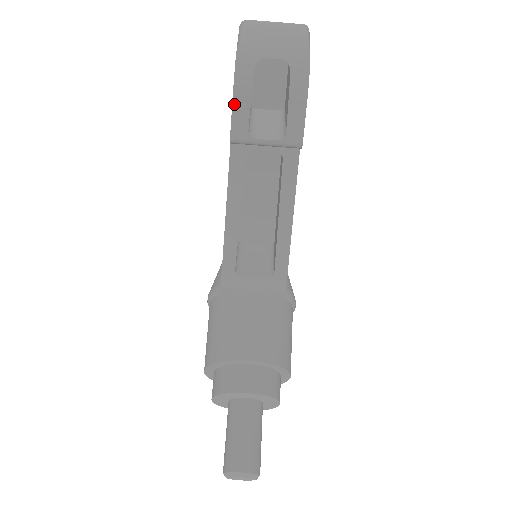
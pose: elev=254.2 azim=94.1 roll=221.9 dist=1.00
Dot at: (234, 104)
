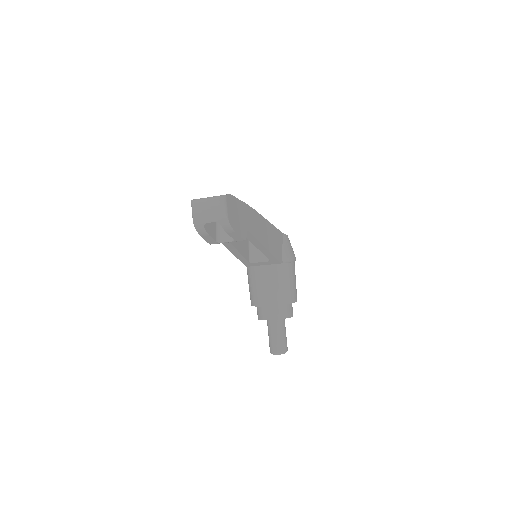
Dot at: (203, 238)
